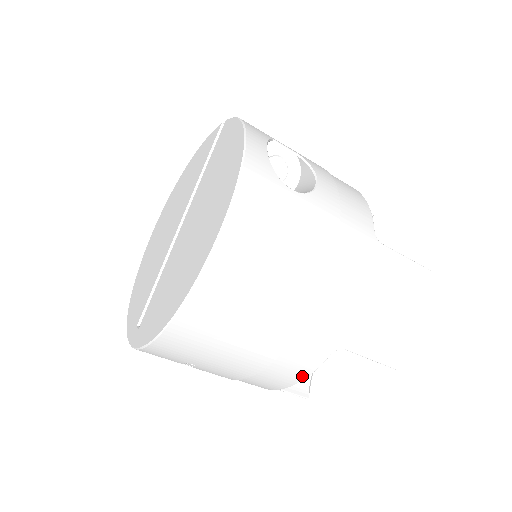
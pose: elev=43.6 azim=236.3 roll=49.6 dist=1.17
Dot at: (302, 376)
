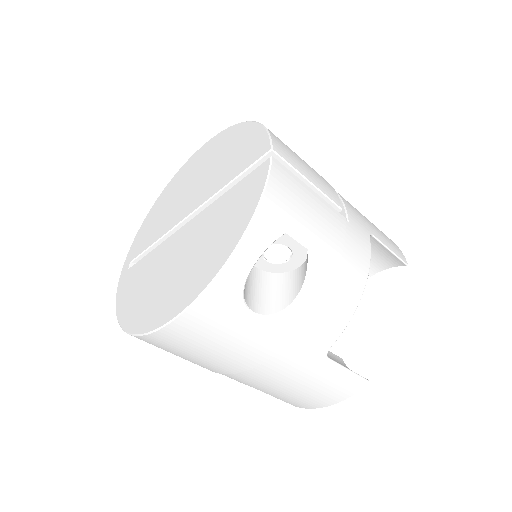
Dot at: occluded
